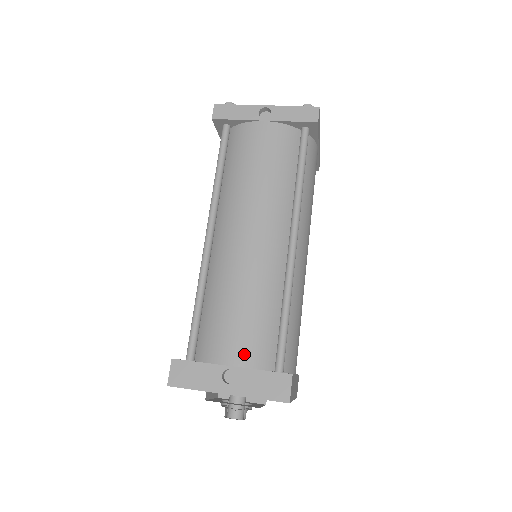
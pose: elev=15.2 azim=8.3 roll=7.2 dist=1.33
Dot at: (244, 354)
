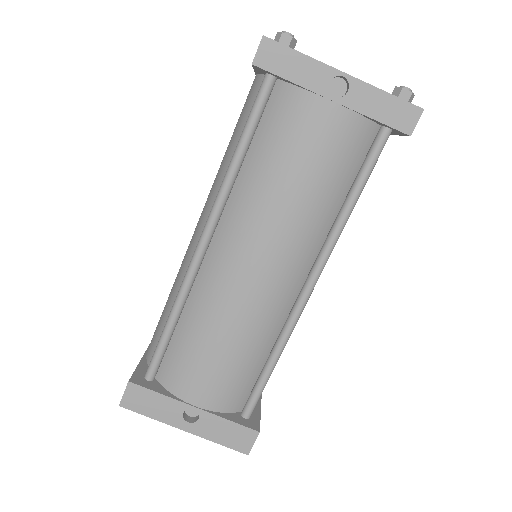
Dot at: (213, 398)
